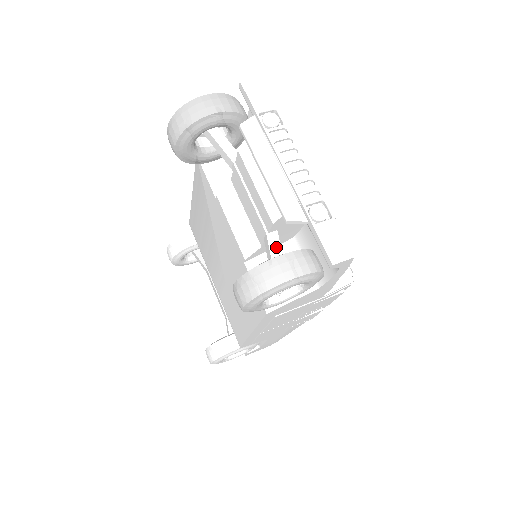
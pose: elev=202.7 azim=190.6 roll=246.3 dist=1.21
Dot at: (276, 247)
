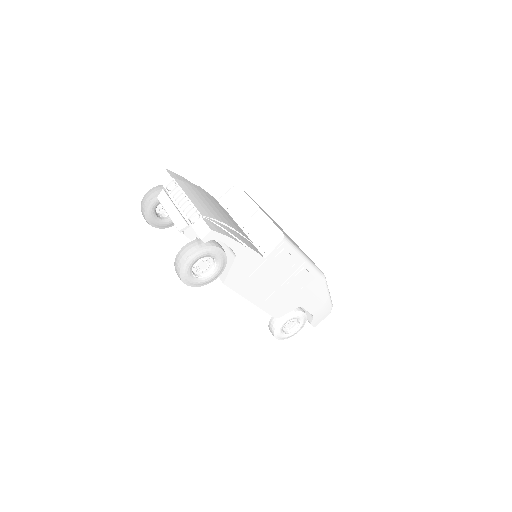
Dot at: occluded
